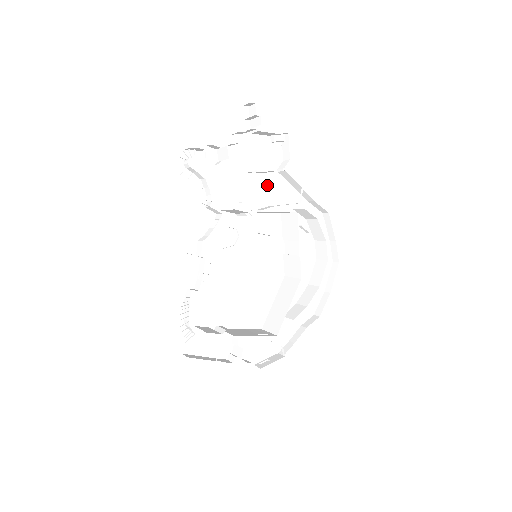
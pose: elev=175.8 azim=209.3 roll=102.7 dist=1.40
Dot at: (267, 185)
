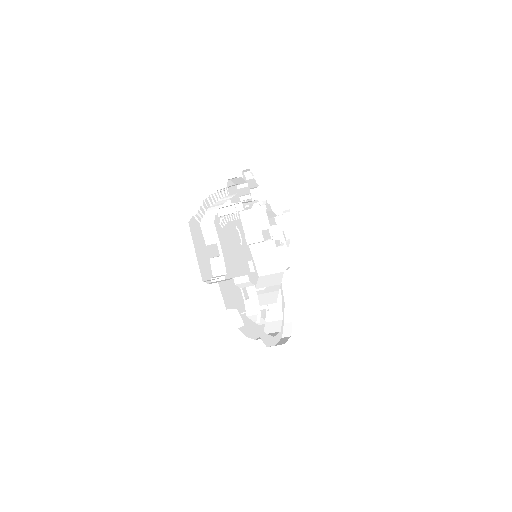
Dot at: occluded
